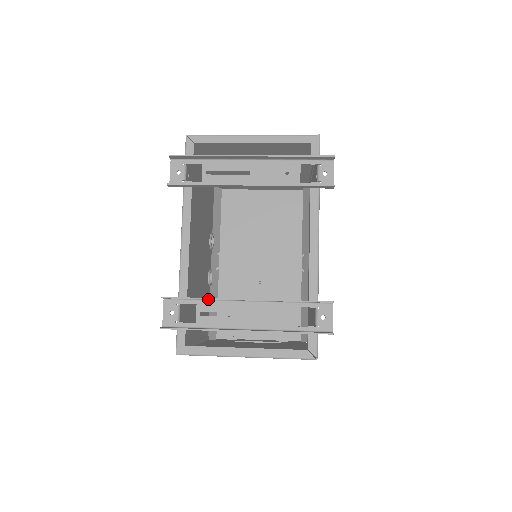
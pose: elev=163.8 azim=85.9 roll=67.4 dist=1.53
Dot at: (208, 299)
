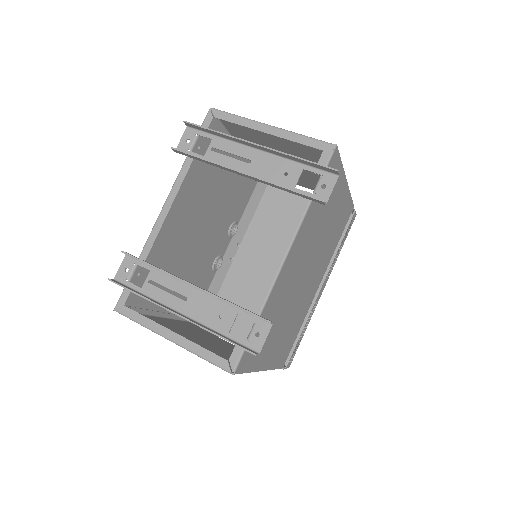
Dot at: (158, 269)
